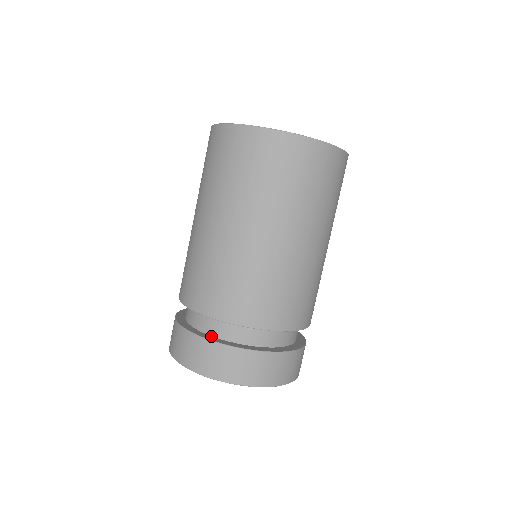
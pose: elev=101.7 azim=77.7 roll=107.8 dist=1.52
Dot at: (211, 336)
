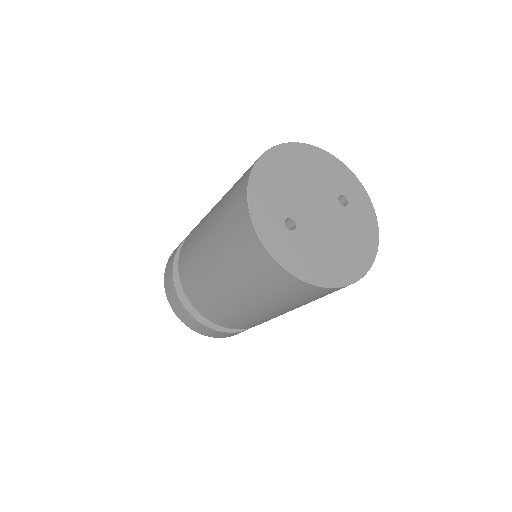
Dot at: occluded
